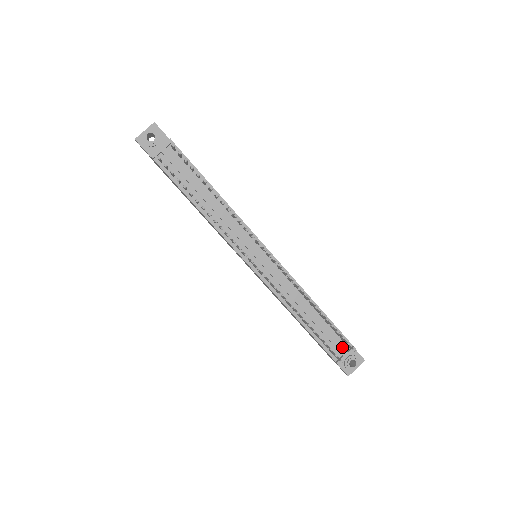
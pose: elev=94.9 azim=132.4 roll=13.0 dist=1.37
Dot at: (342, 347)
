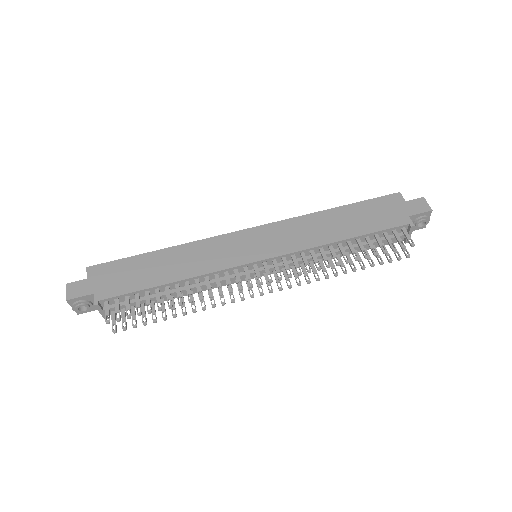
Dot at: (400, 232)
